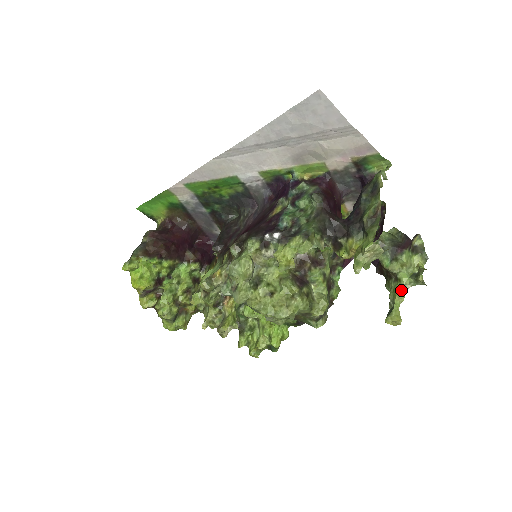
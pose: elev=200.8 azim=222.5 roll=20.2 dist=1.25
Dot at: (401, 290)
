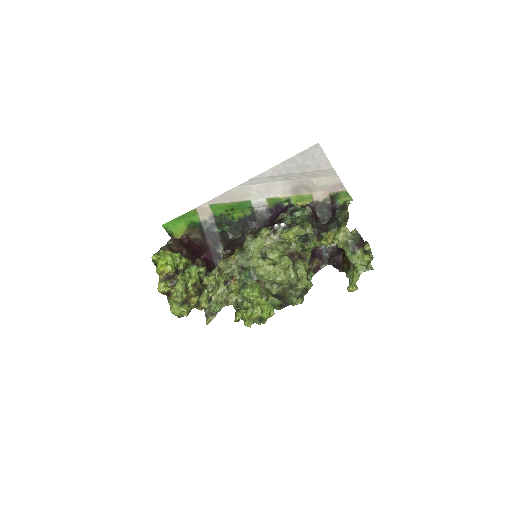
Dot at: (357, 273)
